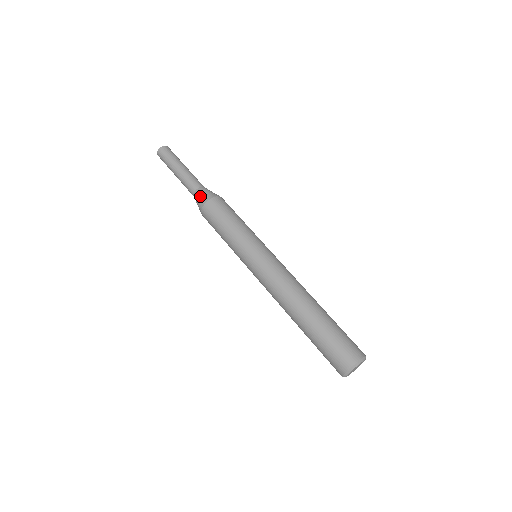
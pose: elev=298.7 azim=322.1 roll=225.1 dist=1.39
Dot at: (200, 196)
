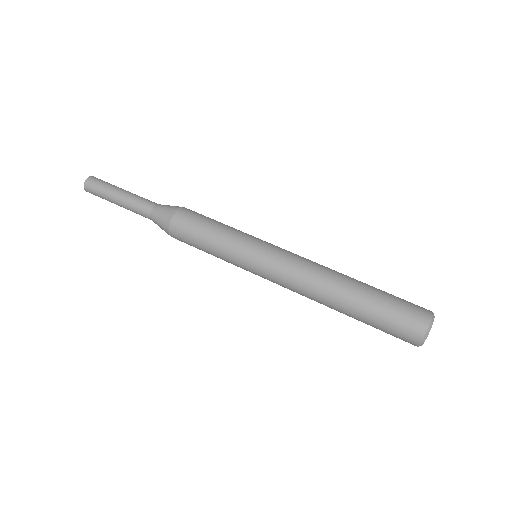
Dot at: (159, 225)
